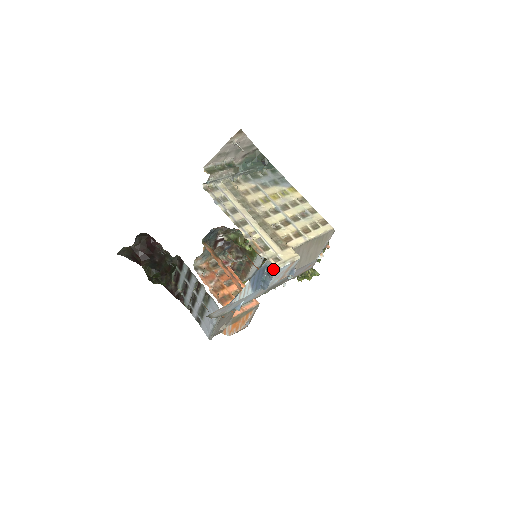
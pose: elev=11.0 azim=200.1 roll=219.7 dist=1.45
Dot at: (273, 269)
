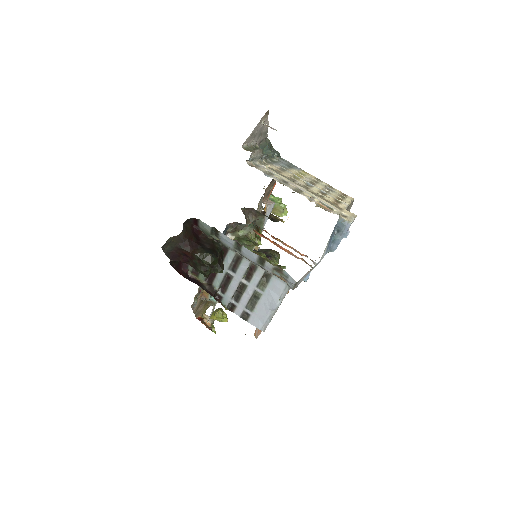
Dot at: (347, 224)
